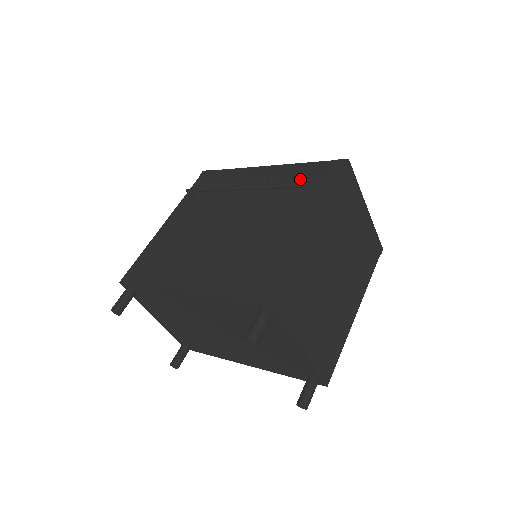
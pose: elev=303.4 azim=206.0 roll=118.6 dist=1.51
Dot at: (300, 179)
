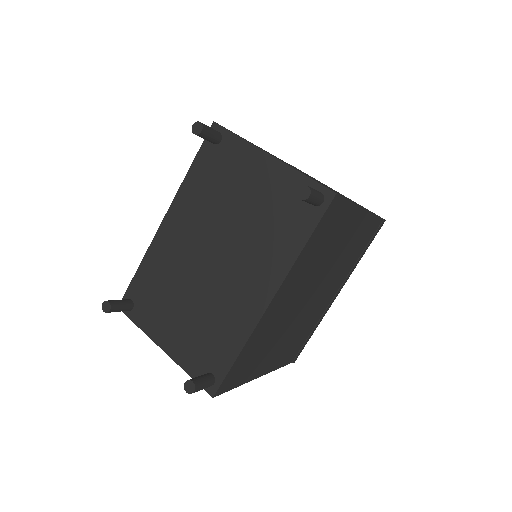
Dot at: occluded
